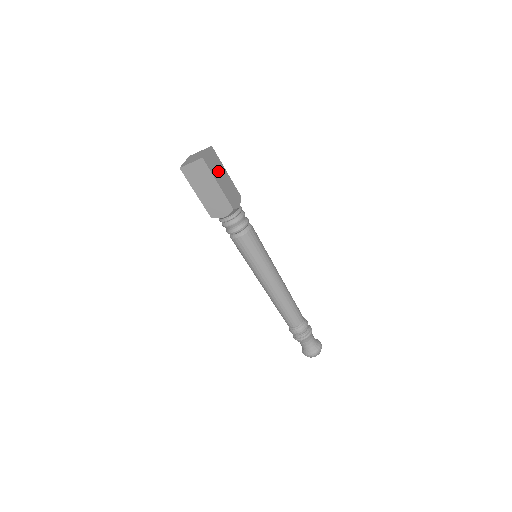
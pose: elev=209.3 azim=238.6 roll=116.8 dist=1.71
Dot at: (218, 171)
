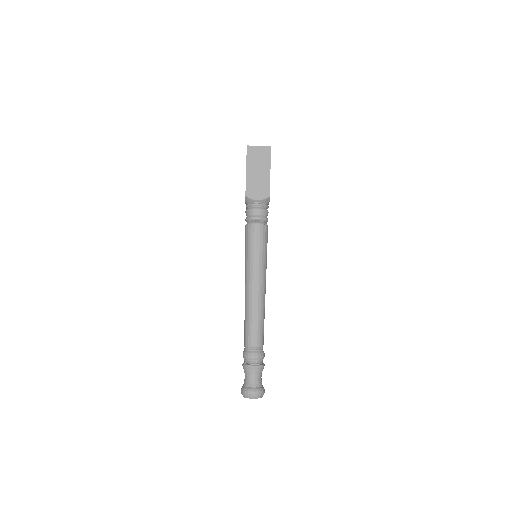
Dot at: occluded
